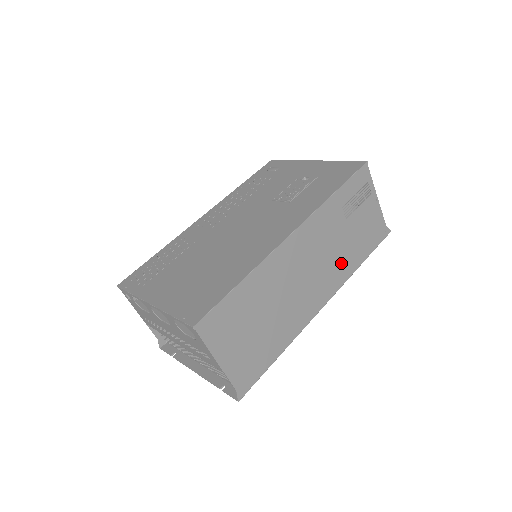
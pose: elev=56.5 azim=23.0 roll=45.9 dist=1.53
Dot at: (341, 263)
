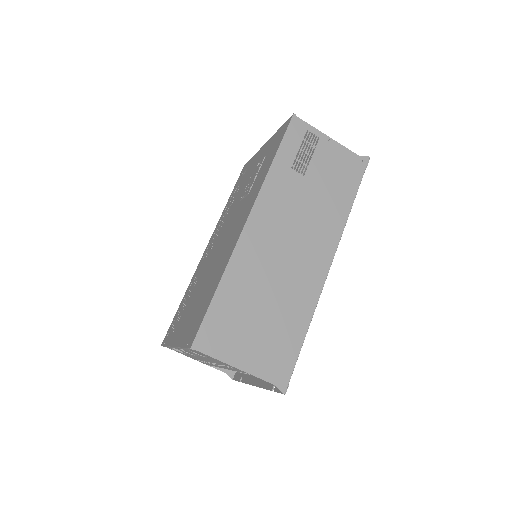
Dot at: (325, 217)
